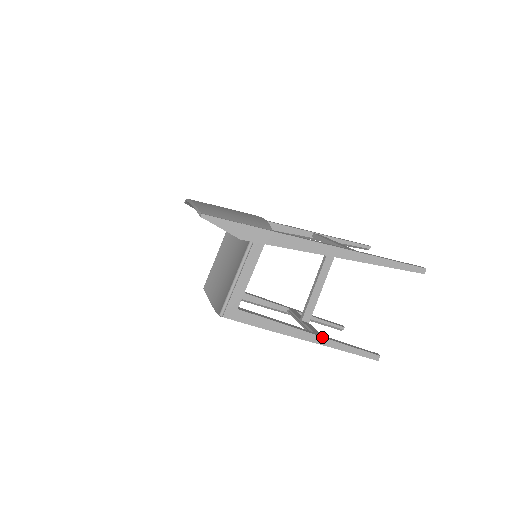
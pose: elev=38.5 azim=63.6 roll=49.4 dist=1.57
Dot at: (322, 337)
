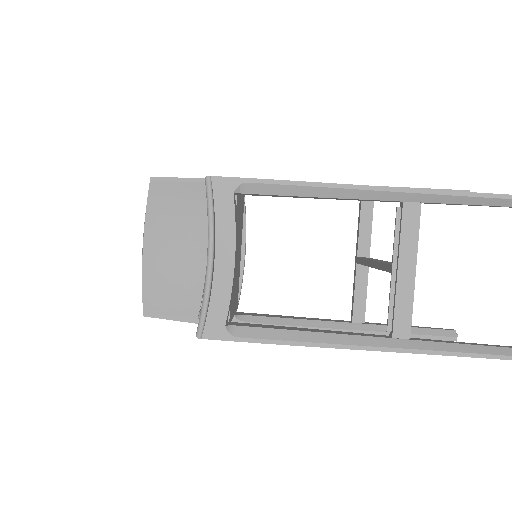
Dot at: occluded
